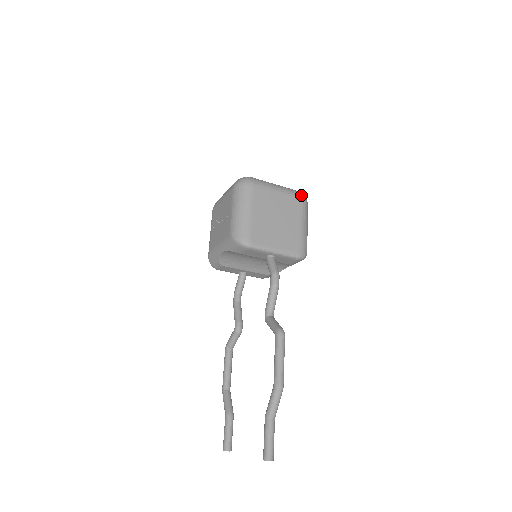
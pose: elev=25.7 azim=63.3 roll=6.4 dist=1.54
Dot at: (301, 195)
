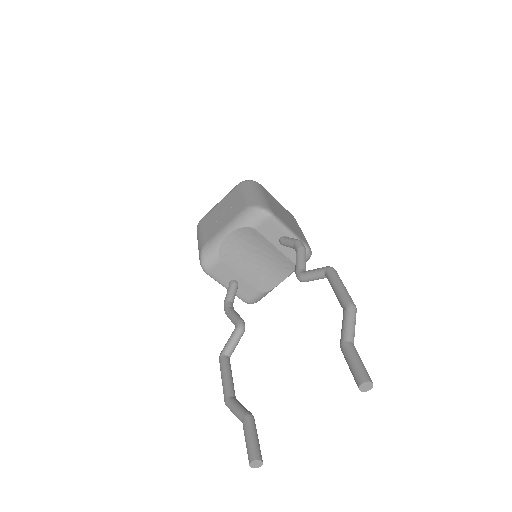
Dot at: occluded
